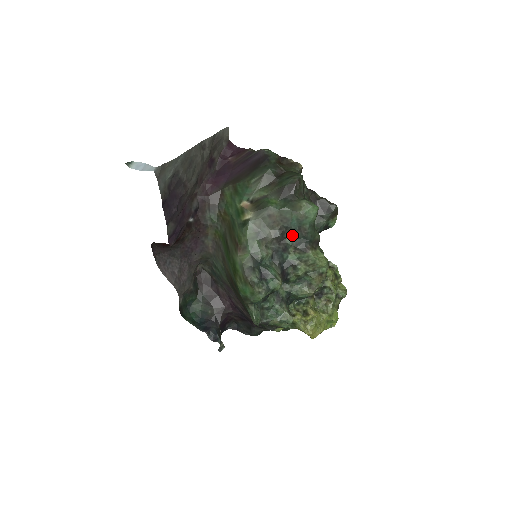
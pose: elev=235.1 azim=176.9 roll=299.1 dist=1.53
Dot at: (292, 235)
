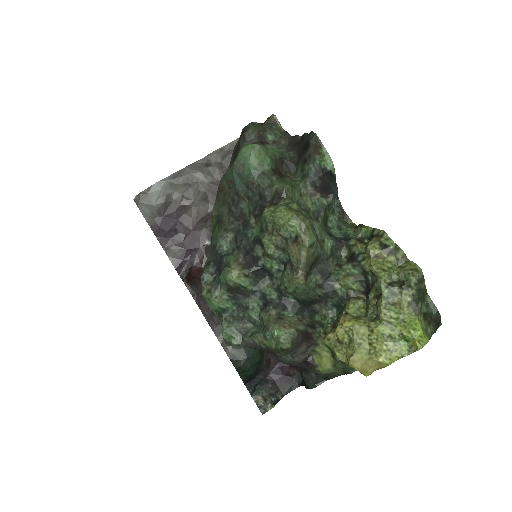
Dot at: (248, 201)
